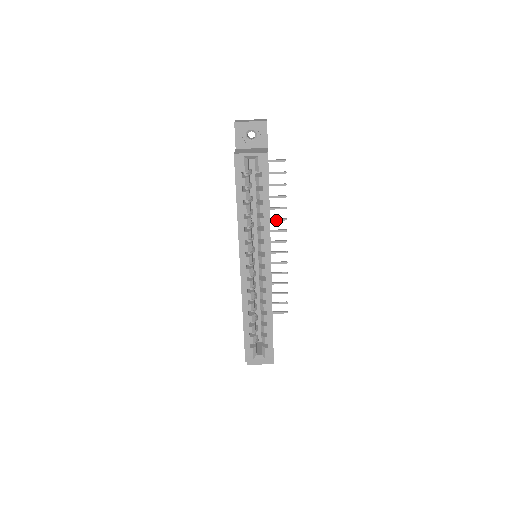
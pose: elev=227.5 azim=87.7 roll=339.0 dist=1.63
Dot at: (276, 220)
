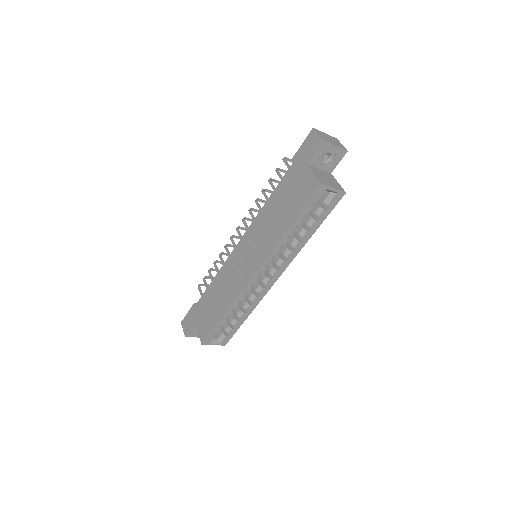
Dot at: occluded
